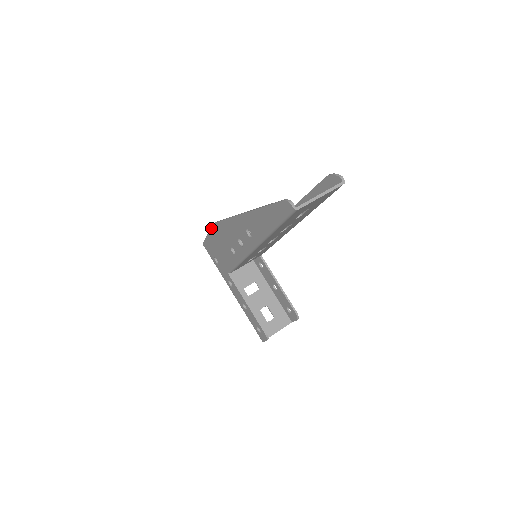
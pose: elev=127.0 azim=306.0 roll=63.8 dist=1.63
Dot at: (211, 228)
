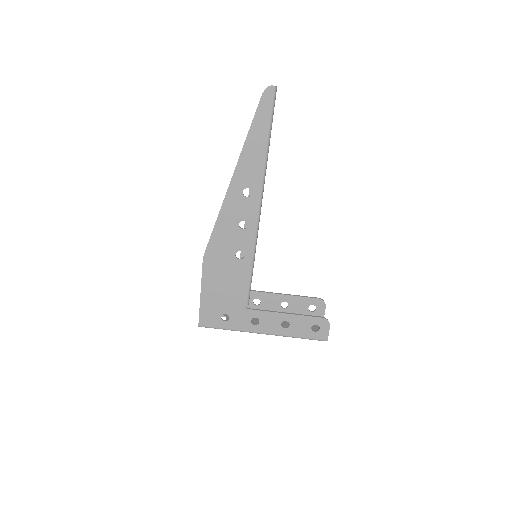
Dot at: (202, 272)
